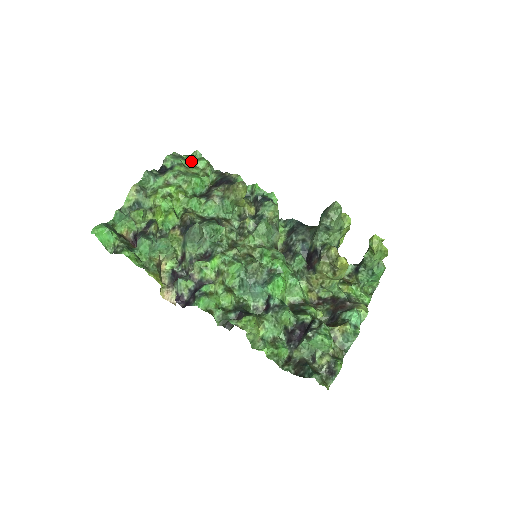
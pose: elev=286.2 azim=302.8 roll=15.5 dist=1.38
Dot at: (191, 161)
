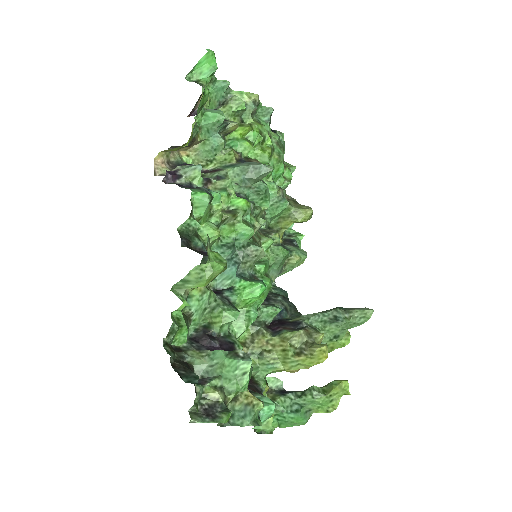
Dot at: (284, 163)
